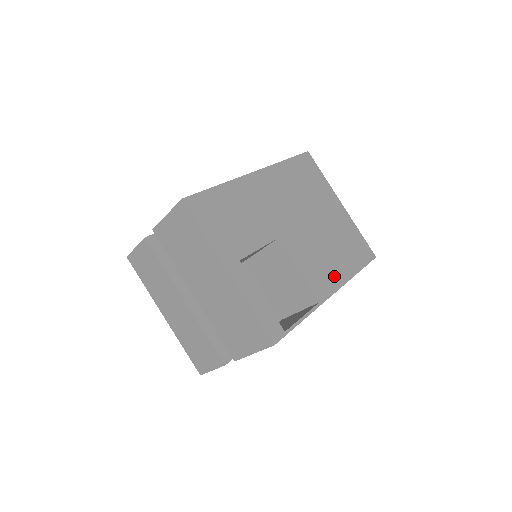
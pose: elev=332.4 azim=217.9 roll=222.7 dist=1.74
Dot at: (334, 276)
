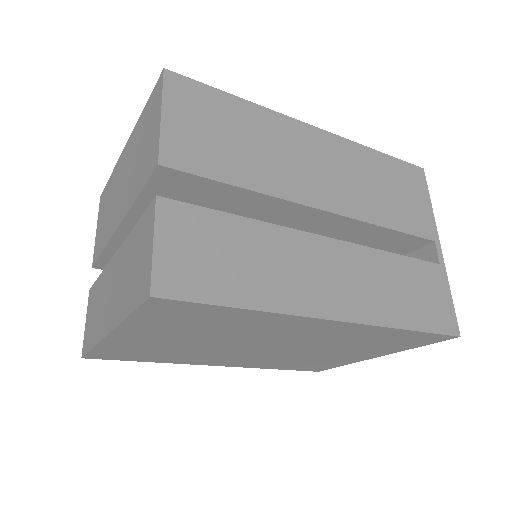
Dot at: occluded
